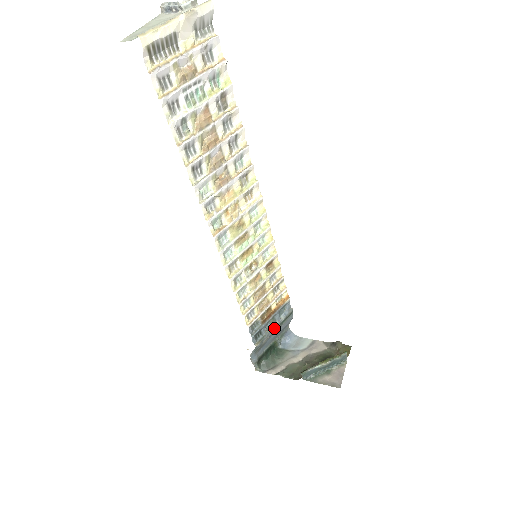
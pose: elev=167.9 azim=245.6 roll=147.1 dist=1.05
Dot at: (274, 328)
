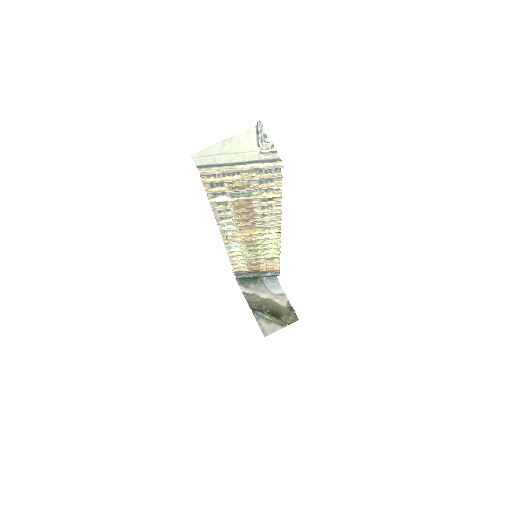
Dot at: (257, 276)
